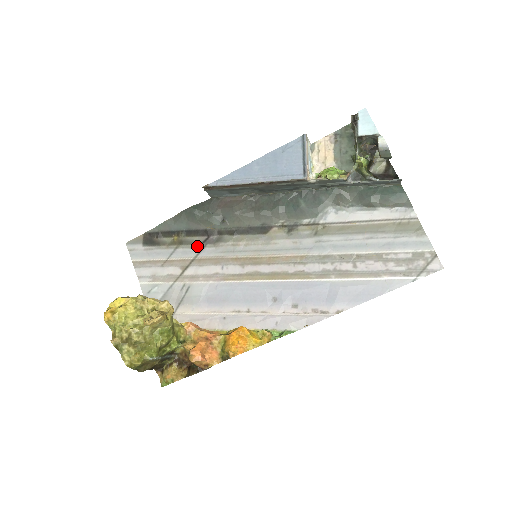
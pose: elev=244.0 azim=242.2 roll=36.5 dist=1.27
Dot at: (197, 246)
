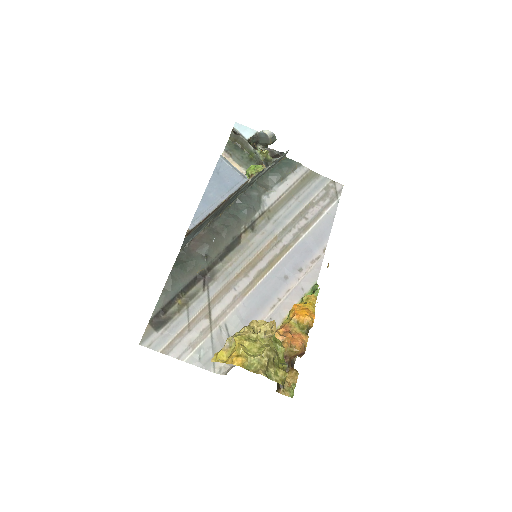
Dot at: (202, 292)
